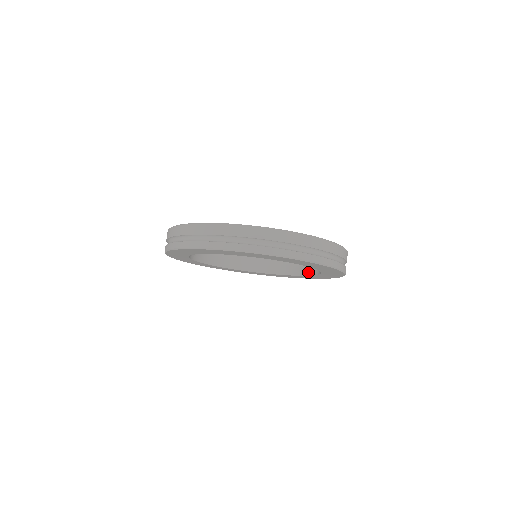
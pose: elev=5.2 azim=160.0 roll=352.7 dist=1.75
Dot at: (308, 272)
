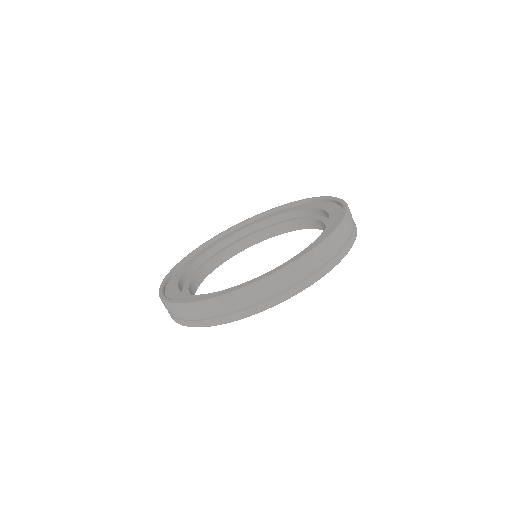
Dot at: (305, 226)
